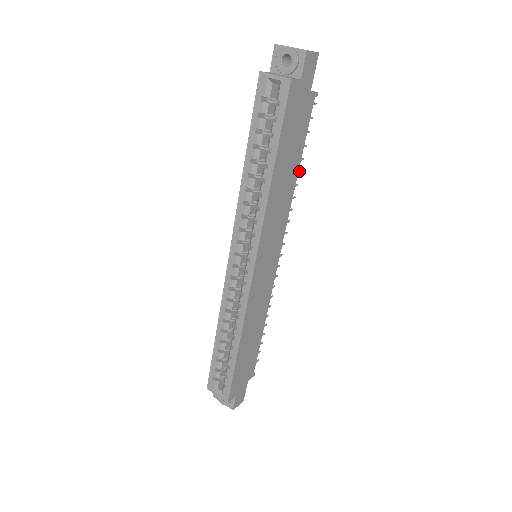
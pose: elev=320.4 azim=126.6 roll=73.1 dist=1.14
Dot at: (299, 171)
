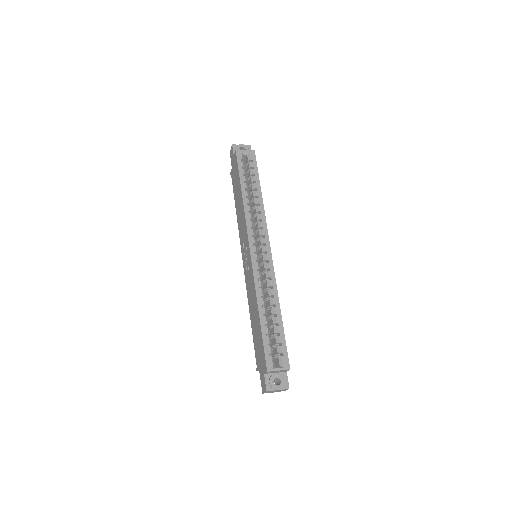
Dot at: occluded
